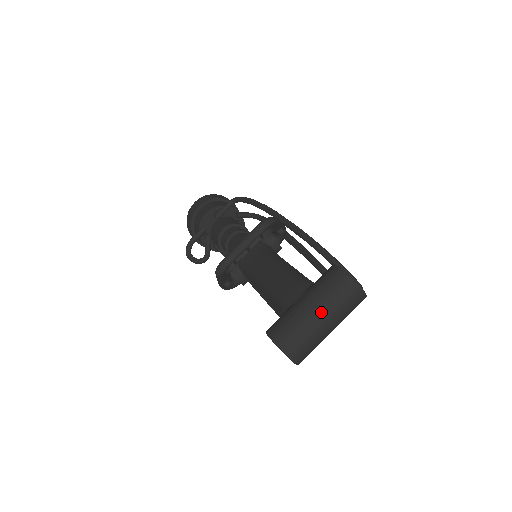
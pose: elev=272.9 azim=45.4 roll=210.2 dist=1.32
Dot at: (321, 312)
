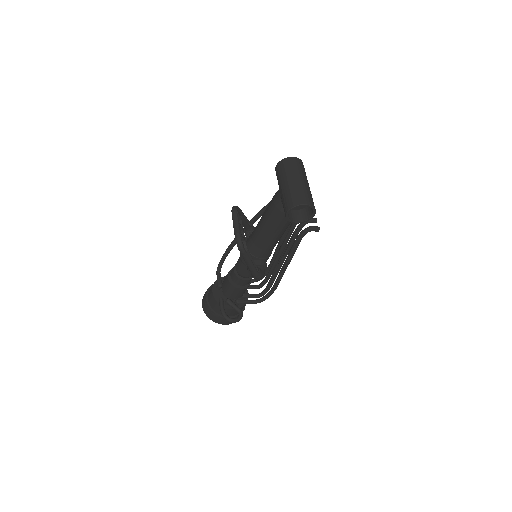
Dot at: (292, 178)
